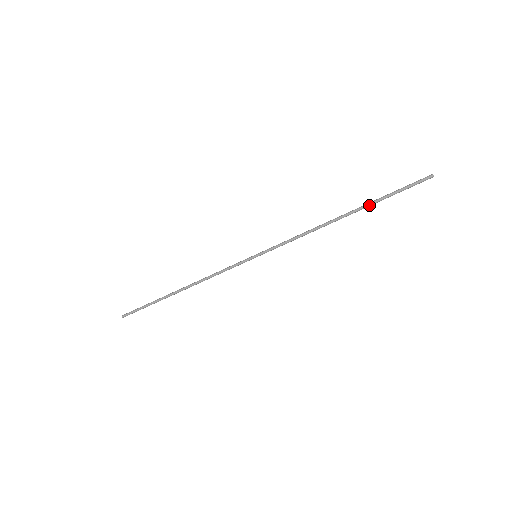
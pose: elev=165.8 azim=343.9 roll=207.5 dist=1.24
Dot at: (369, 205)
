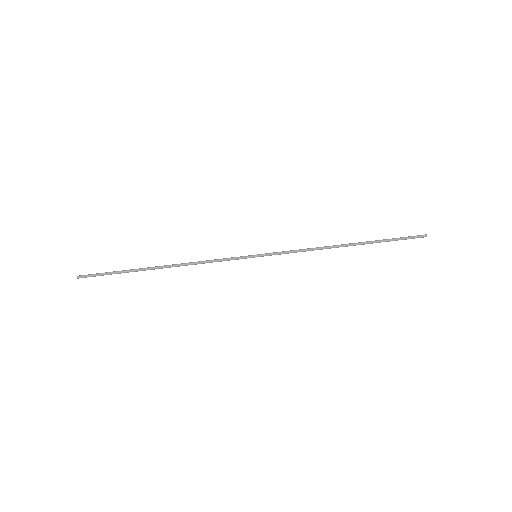
Dot at: (372, 243)
